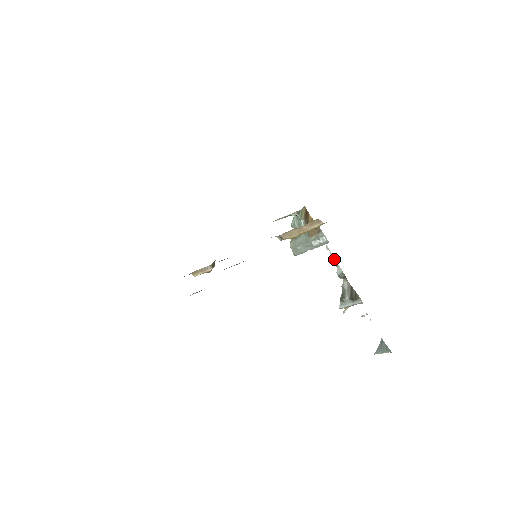
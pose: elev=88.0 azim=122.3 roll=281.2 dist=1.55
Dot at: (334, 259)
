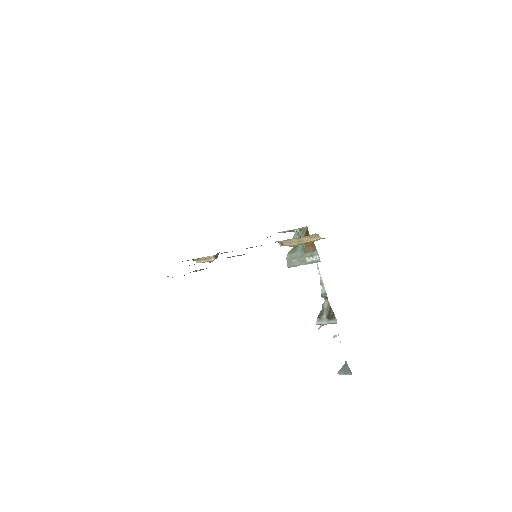
Dot at: (321, 279)
